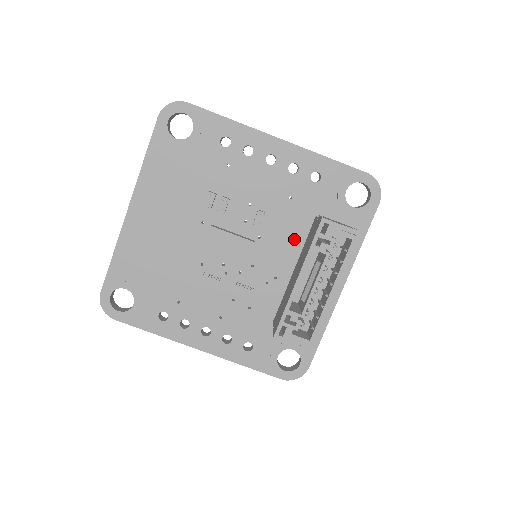
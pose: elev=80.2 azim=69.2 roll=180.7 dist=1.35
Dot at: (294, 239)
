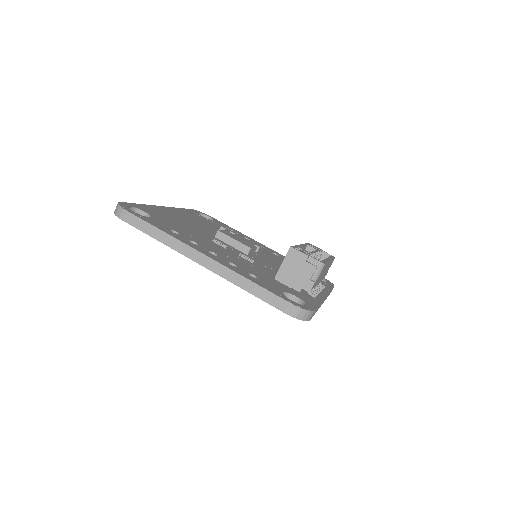
Dot at: occluded
